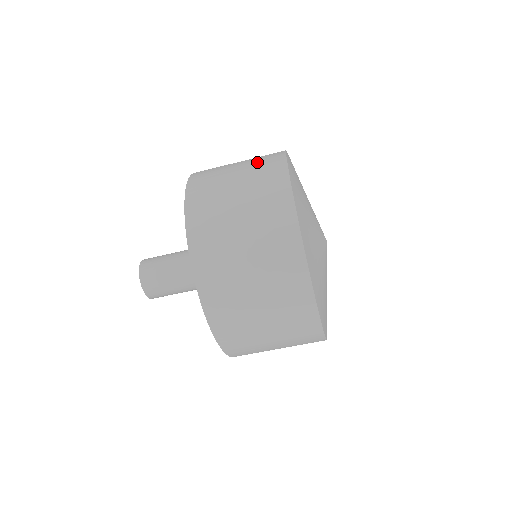
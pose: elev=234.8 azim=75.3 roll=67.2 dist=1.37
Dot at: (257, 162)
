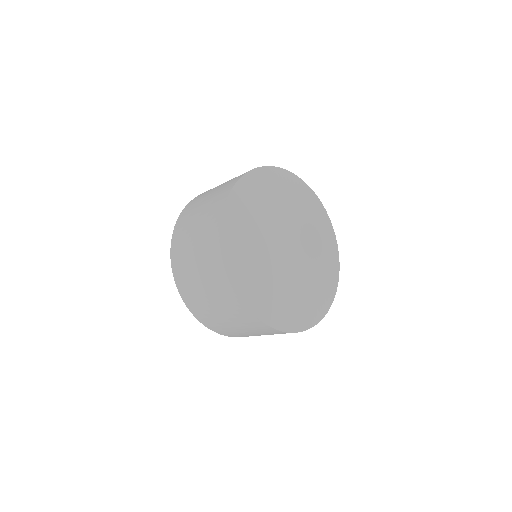
Dot at: (205, 244)
